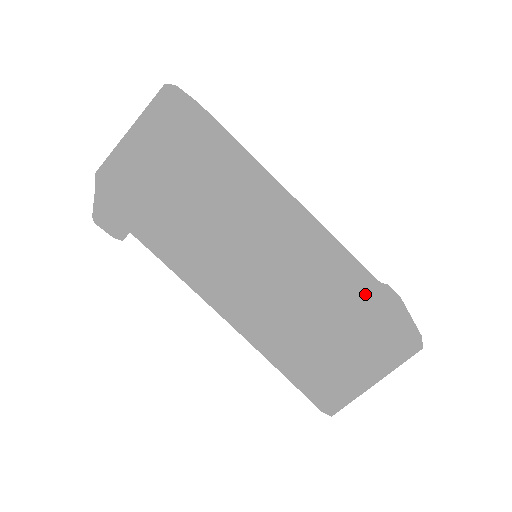
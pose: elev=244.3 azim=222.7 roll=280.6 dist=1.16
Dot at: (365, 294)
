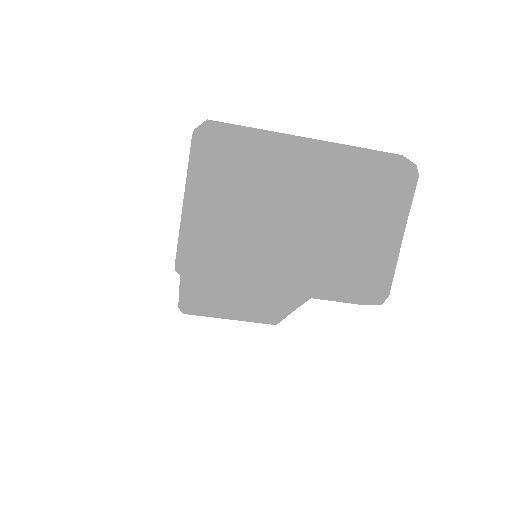
Dot at: (289, 313)
